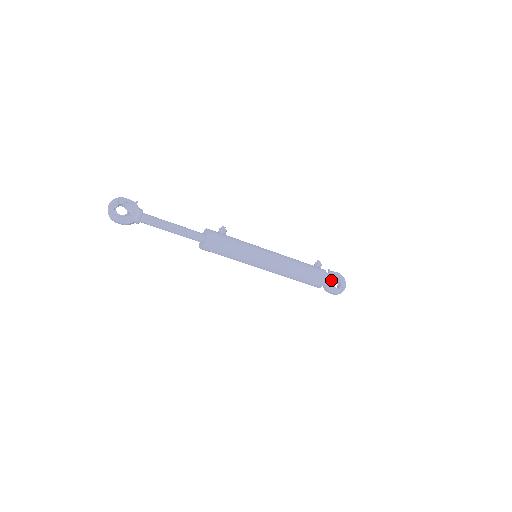
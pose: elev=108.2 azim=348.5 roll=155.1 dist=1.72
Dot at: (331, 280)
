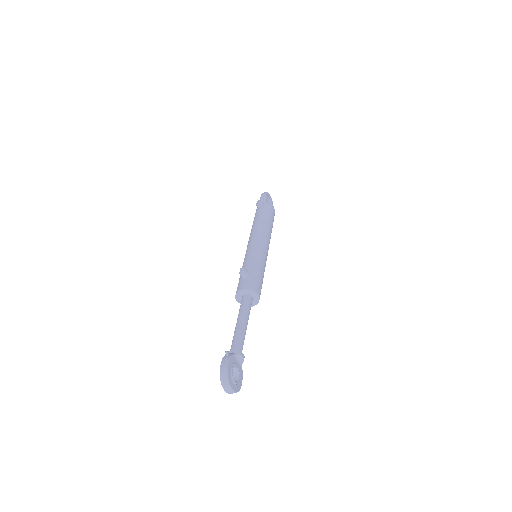
Dot at: occluded
